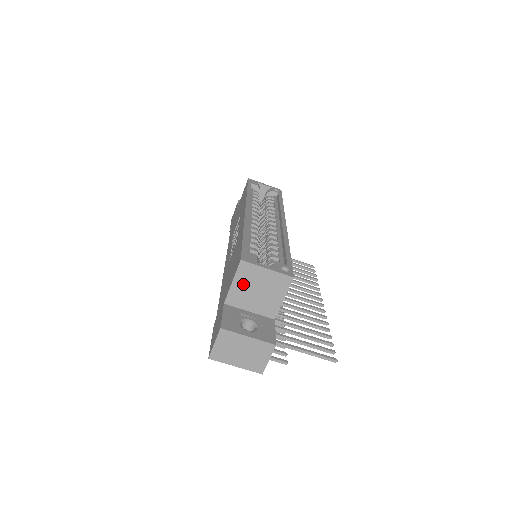
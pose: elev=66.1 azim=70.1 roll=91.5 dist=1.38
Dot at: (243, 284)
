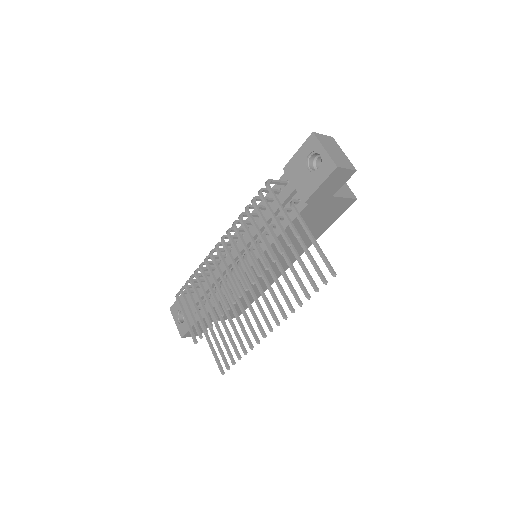
Dot at: occluded
